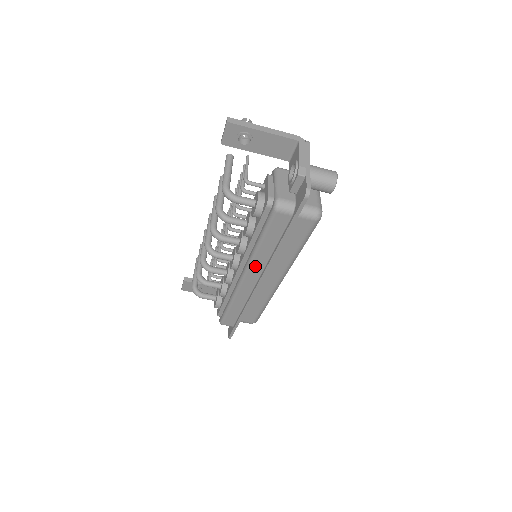
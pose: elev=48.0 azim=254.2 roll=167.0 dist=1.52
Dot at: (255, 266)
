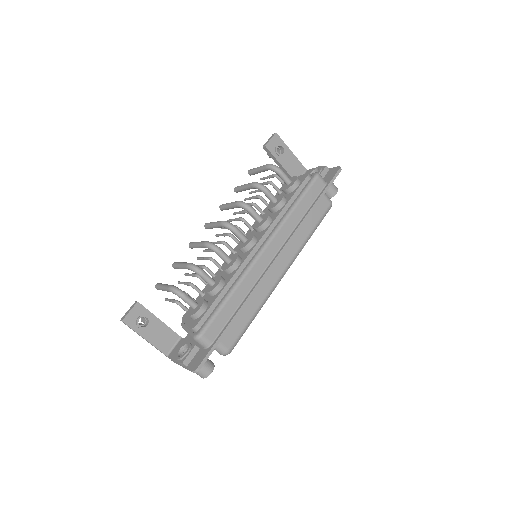
Dot at: (281, 234)
